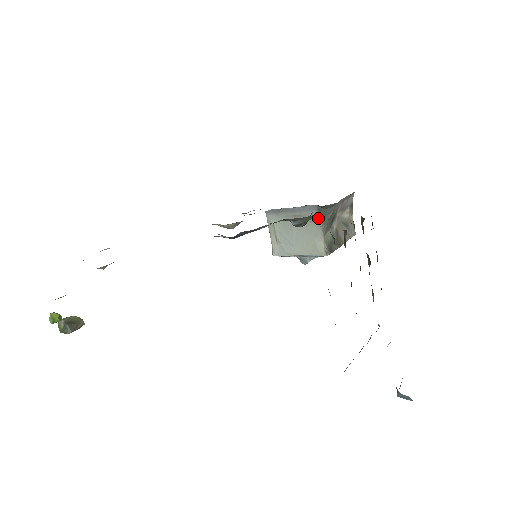
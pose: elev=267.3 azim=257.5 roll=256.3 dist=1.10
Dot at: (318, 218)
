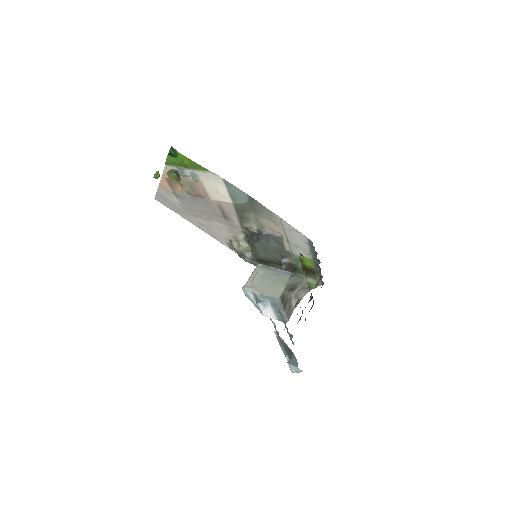
Dot at: (288, 279)
